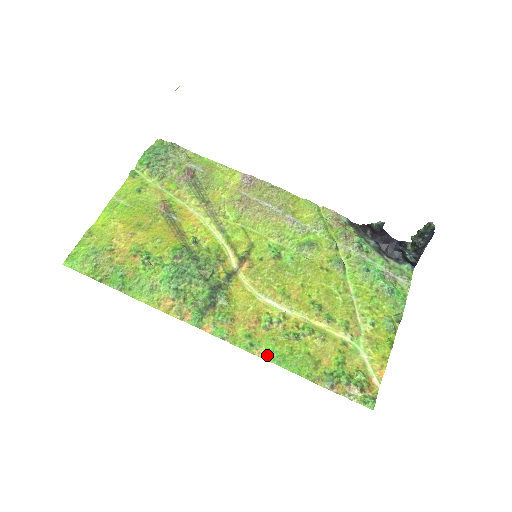
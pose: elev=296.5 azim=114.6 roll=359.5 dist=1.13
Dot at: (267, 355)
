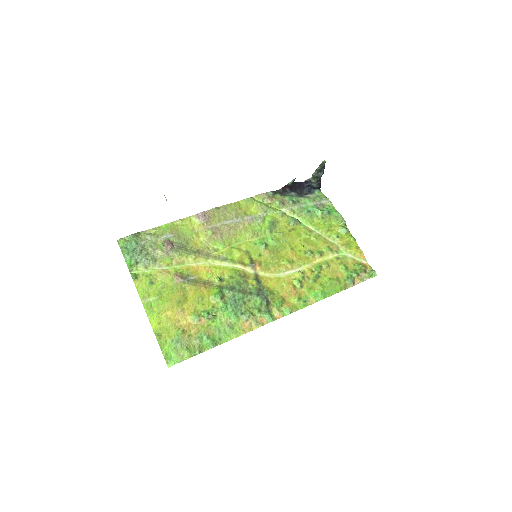
Dot at: (316, 299)
